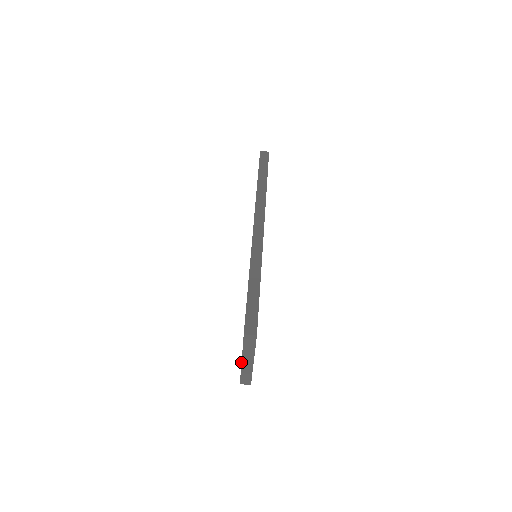
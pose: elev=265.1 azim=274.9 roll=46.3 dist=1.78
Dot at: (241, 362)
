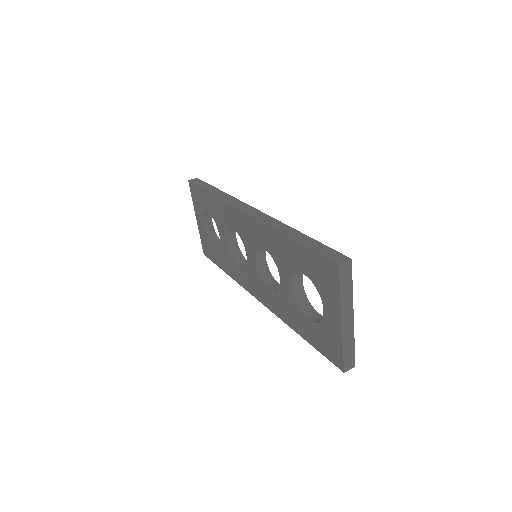
Dot at: (341, 325)
